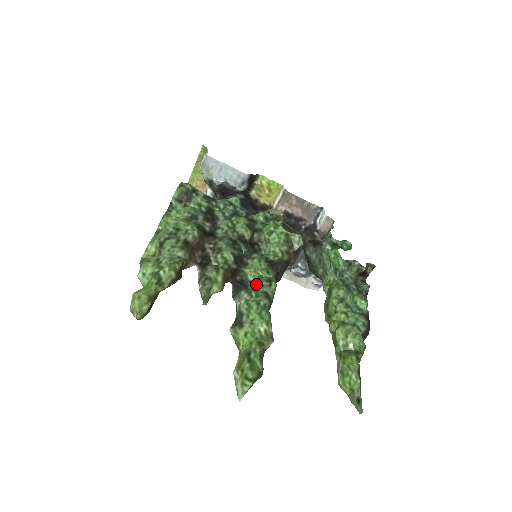
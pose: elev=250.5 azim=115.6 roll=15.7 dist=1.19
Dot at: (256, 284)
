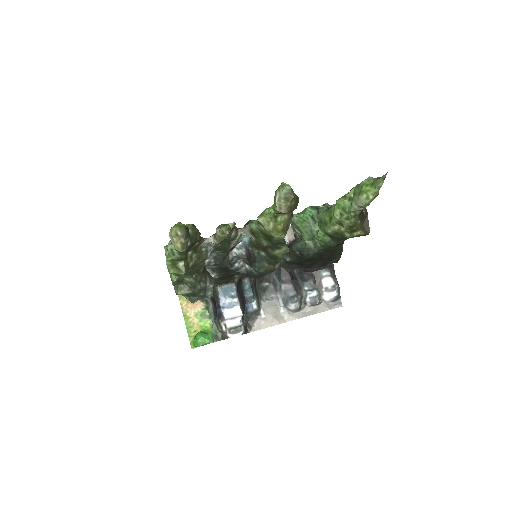
Dot at: occluded
